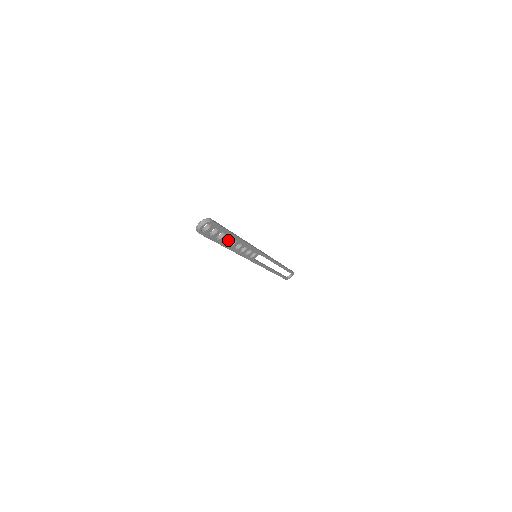
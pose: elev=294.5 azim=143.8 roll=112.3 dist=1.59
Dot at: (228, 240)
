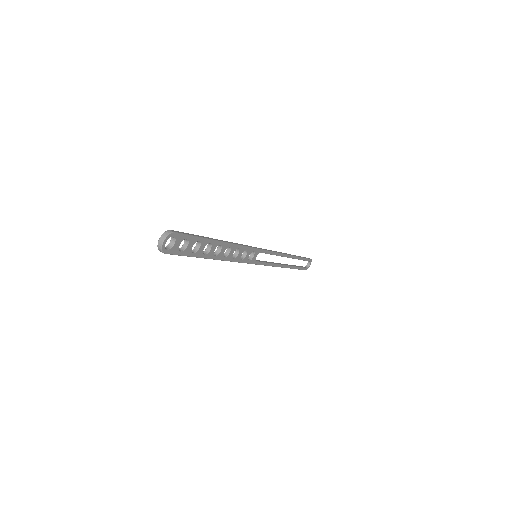
Dot at: (209, 249)
